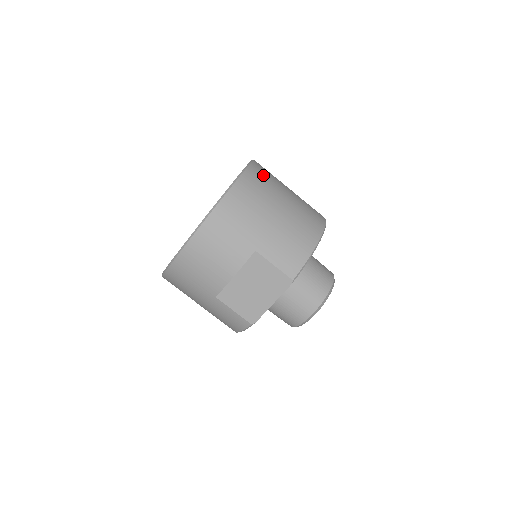
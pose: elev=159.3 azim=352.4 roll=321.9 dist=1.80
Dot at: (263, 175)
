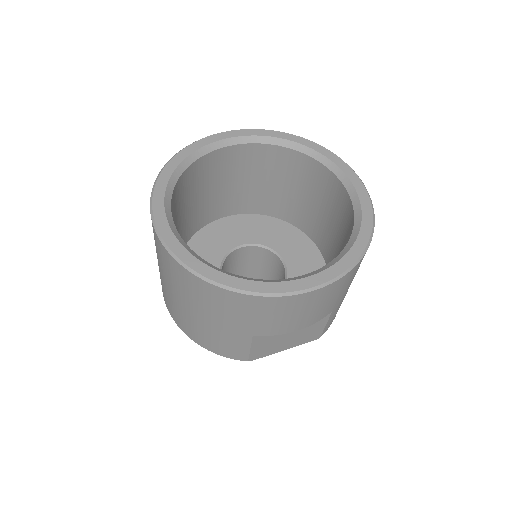
Dot at: occluded
